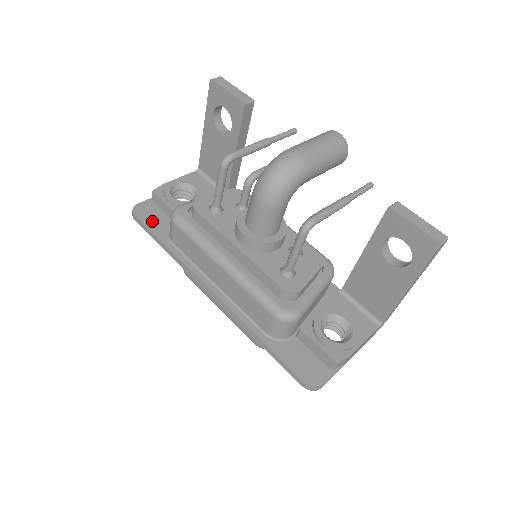
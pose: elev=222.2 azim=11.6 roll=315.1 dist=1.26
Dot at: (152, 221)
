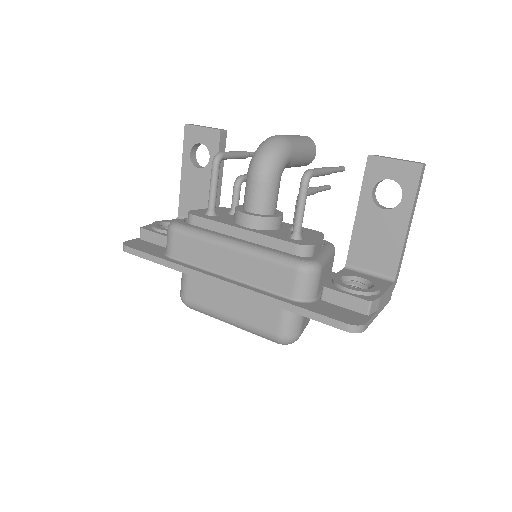
Dot at: (145, 248)
